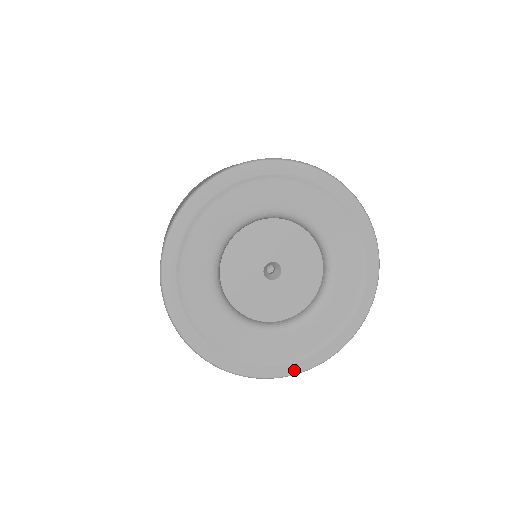
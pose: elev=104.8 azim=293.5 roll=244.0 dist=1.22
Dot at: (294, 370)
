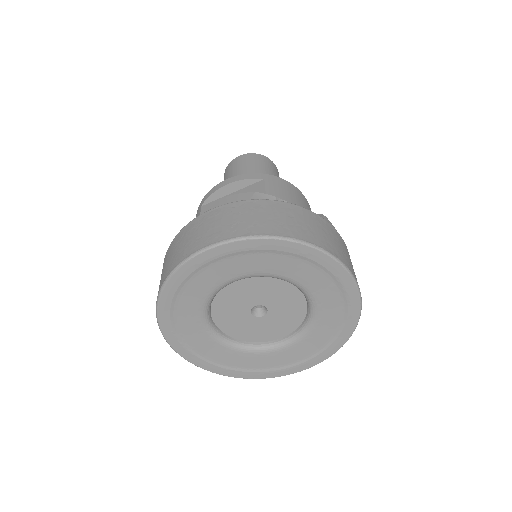
Dot at: (210, 369)
